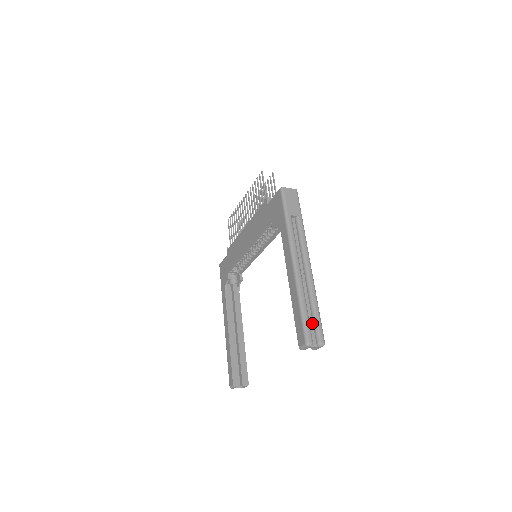
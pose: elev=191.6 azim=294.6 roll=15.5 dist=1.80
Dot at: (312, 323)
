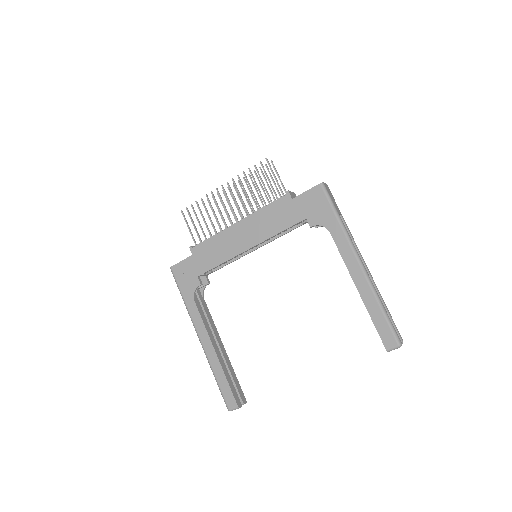
Dot at: occluded
